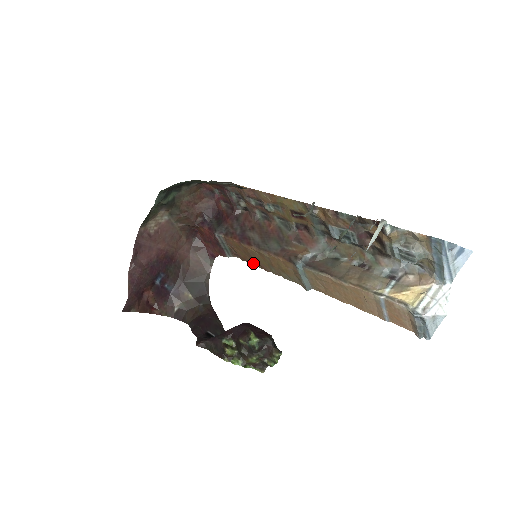
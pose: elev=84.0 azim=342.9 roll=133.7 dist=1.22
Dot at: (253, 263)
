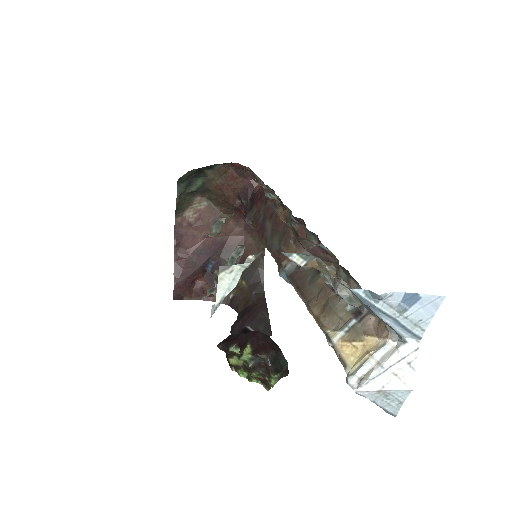
Dot at: occluded
